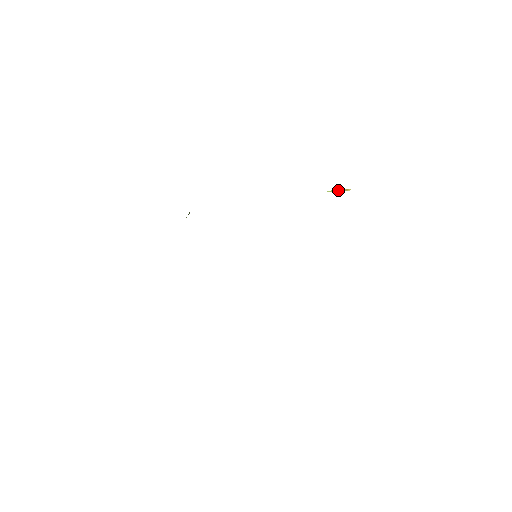
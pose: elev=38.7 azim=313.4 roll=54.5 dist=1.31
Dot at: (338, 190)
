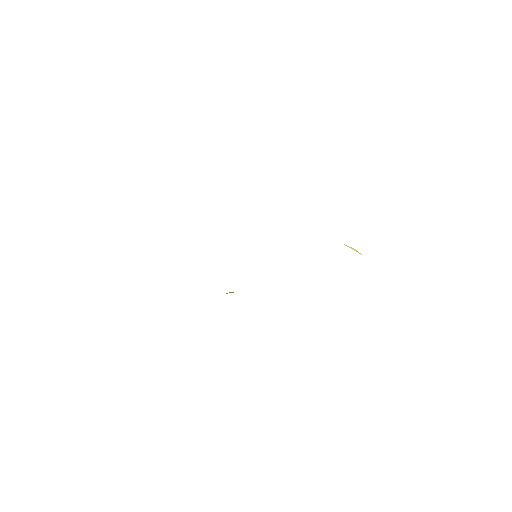
Dot at: (353, 249)
